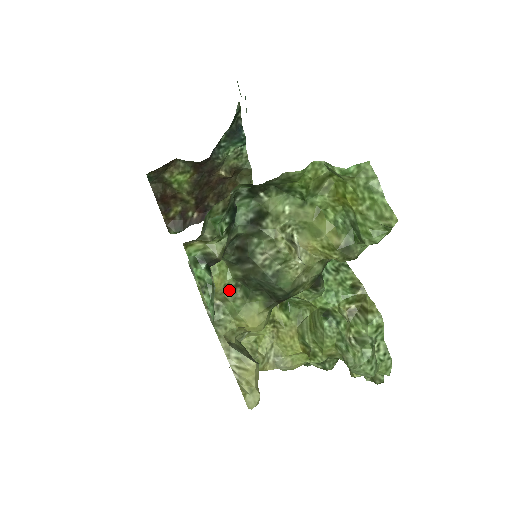
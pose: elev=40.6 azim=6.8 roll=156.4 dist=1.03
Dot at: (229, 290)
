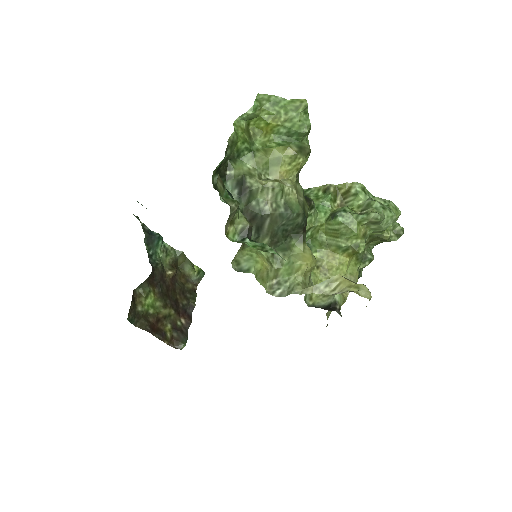
Dot at: (272, 262)
